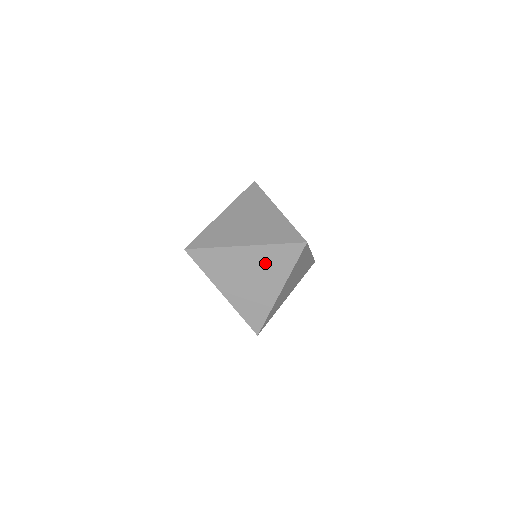
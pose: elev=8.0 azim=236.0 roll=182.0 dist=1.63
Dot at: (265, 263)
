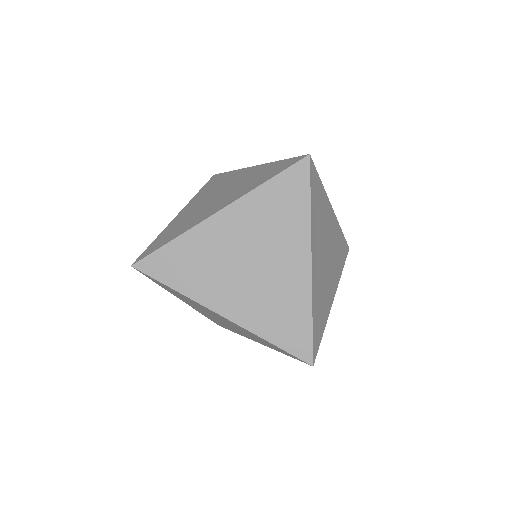
Dot at: (247, 332)
